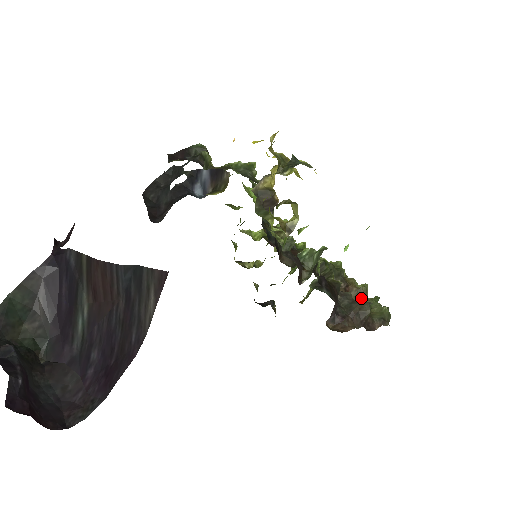
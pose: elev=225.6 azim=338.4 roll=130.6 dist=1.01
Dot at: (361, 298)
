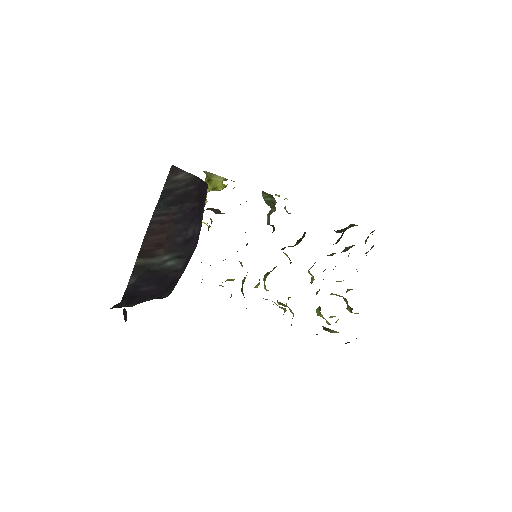
Dot at: (352, 246)
